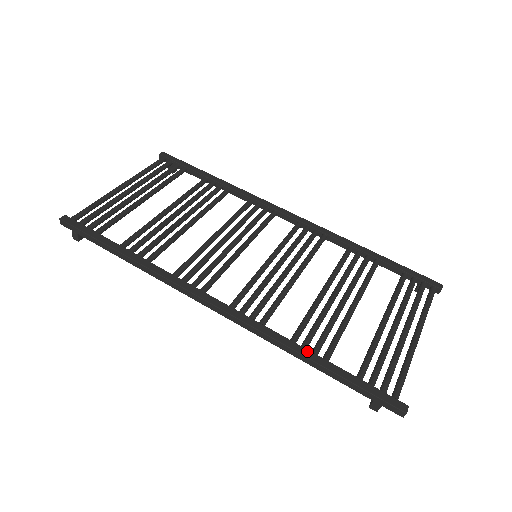
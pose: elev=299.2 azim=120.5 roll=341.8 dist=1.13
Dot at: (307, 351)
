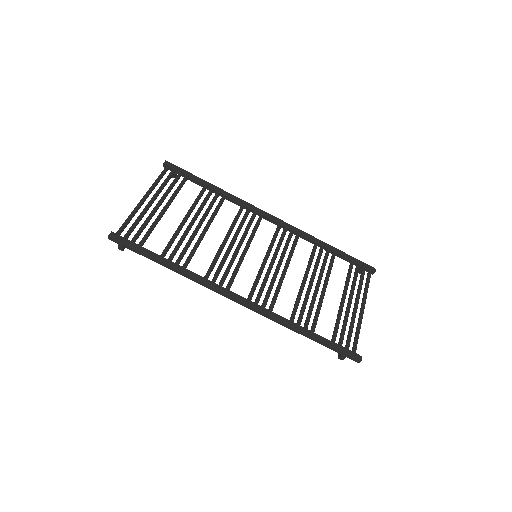
Dot at: (302, 327)
